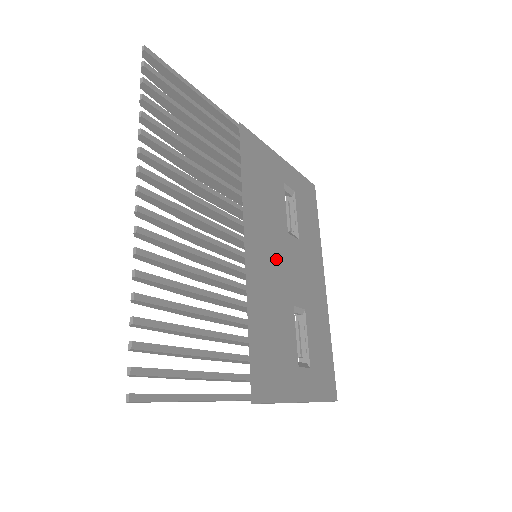
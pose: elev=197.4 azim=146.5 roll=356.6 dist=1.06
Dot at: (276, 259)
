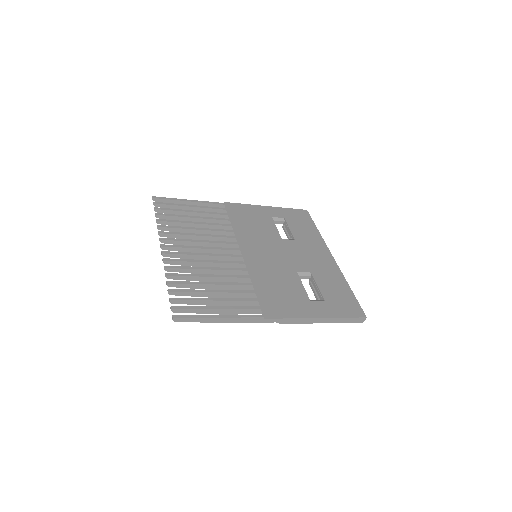
Dot at: (273, 253)
